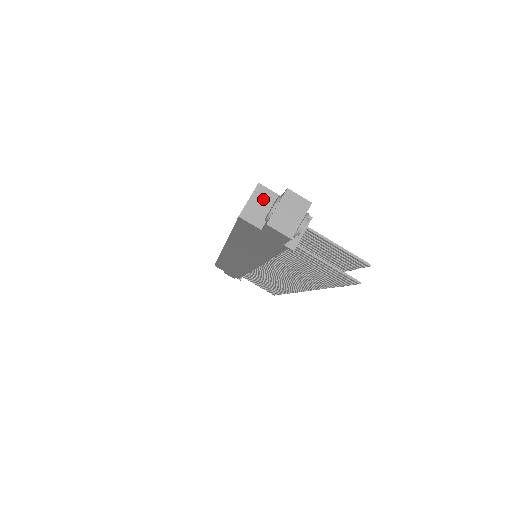
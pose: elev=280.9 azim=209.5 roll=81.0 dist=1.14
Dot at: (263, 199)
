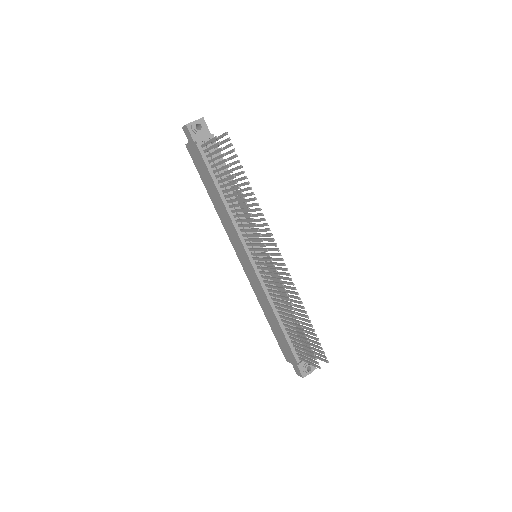
Dot at: occluded
